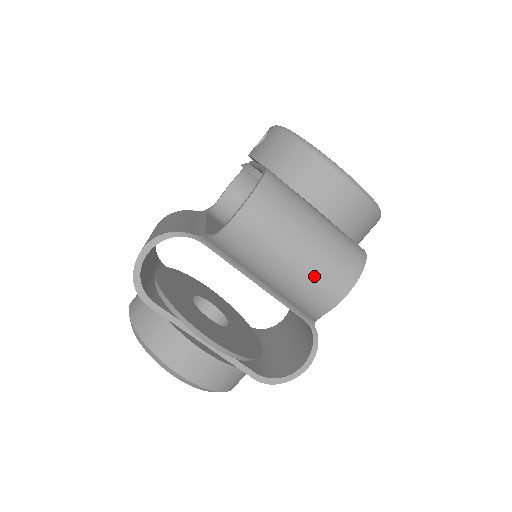
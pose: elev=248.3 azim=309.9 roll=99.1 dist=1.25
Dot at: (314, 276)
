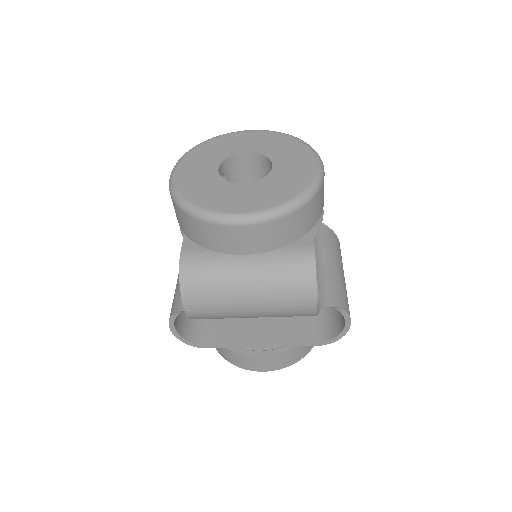
Dot at: (278, 310)
